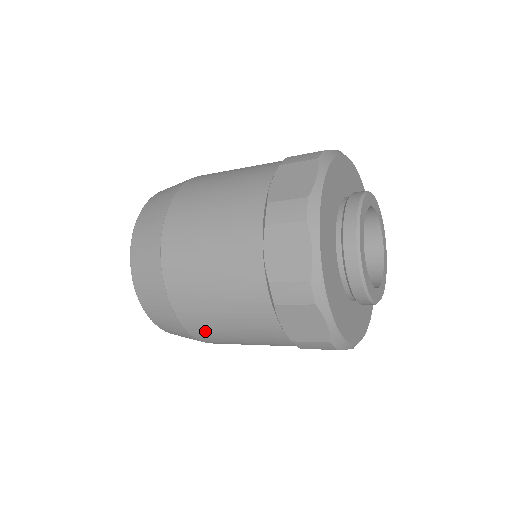
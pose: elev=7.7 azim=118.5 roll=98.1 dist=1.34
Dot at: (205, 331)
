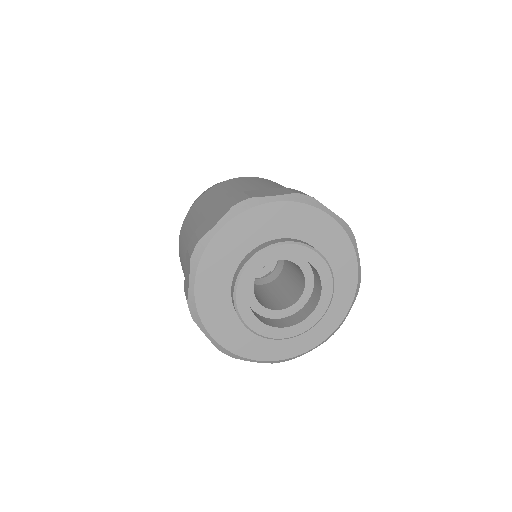
Dot at: occluded
